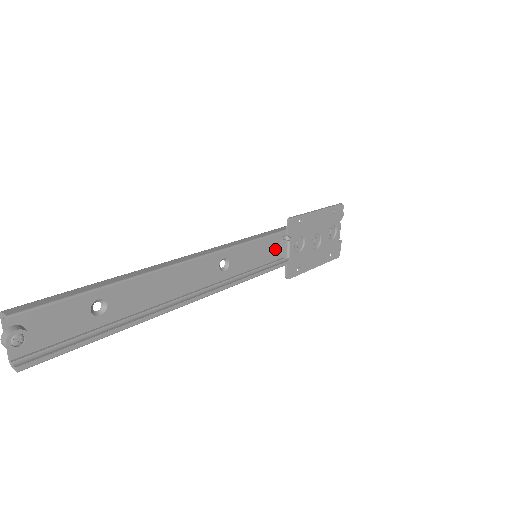
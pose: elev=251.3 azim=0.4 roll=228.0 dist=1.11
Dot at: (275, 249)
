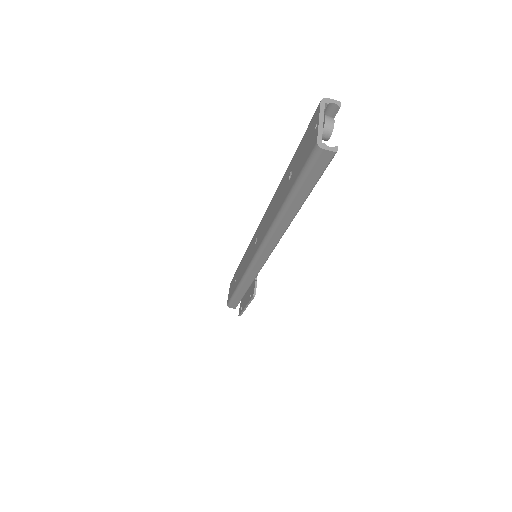
Dot at: occluded
